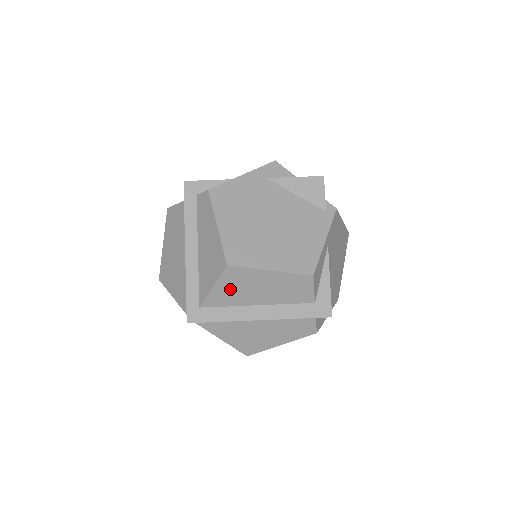
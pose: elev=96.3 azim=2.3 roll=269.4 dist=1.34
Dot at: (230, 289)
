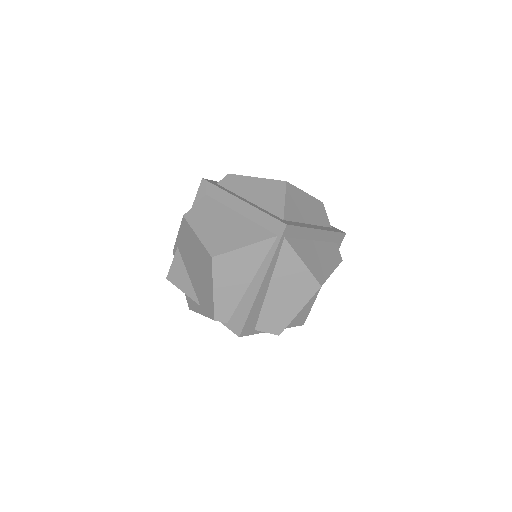
Dot at: (293, 205)
